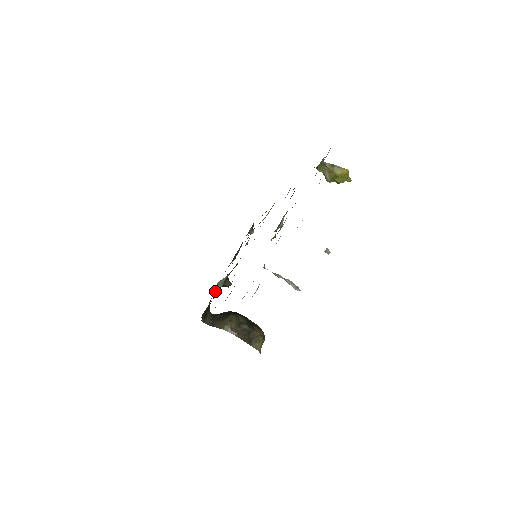
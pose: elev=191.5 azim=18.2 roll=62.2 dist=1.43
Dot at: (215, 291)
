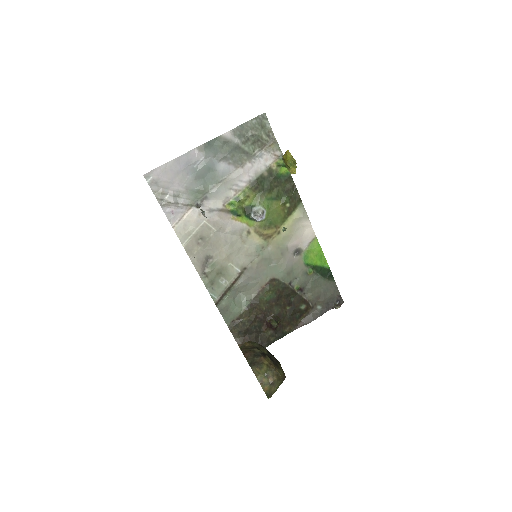
Dot at: (242, 305)
